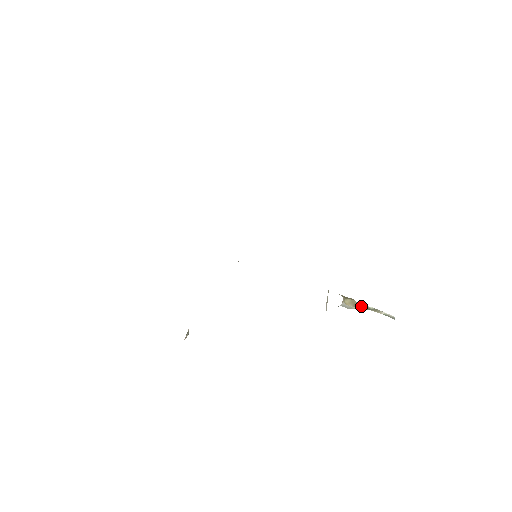
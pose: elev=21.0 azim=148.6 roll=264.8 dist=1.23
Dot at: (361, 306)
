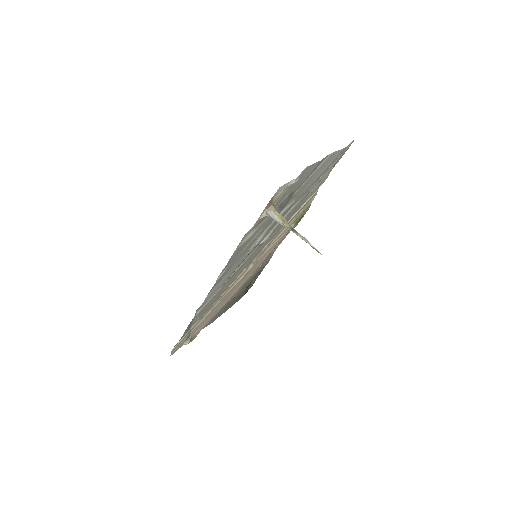
Dot at: (290, 226)
